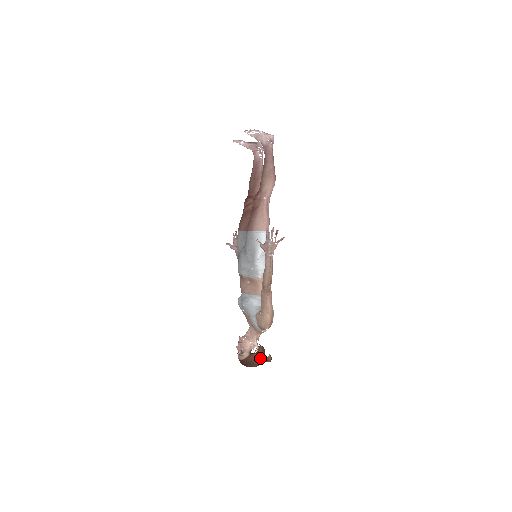
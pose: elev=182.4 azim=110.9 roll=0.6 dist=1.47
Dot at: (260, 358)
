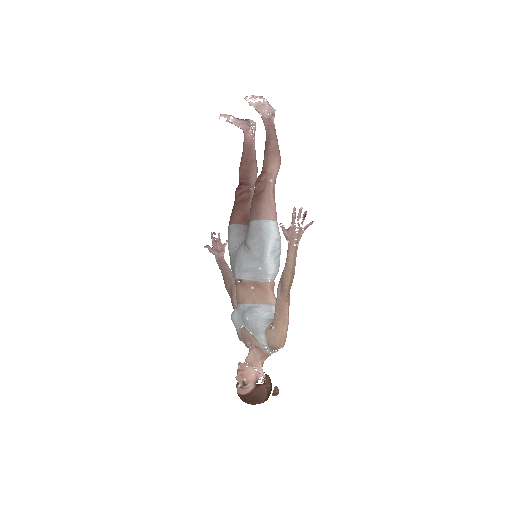
Dot at: (268, 390)
